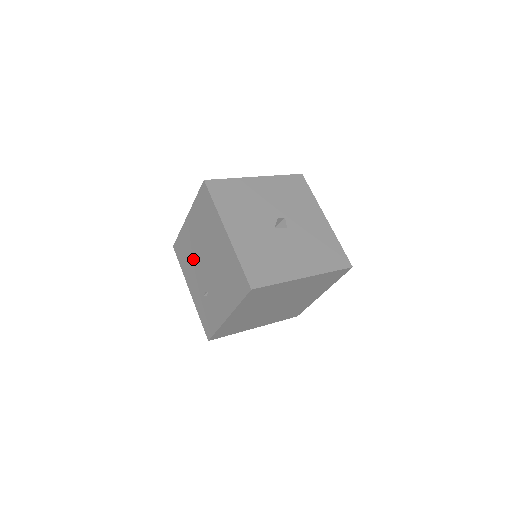
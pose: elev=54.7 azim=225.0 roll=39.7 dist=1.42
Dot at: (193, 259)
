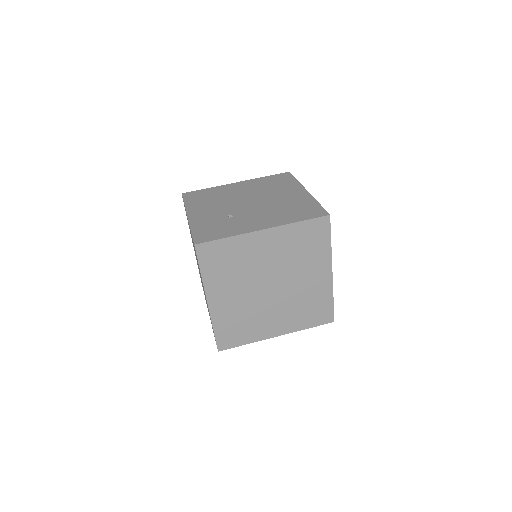
Dot at: (222, 200)
